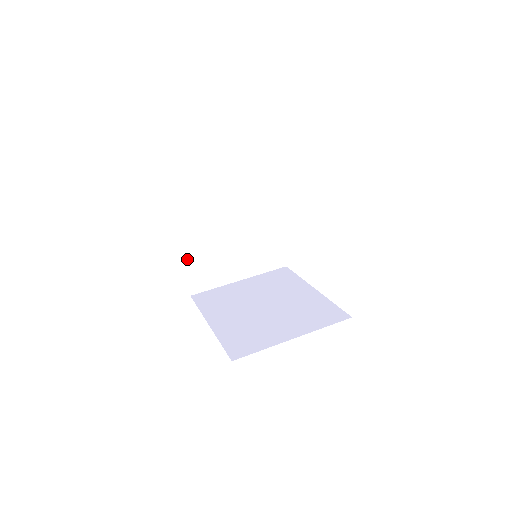
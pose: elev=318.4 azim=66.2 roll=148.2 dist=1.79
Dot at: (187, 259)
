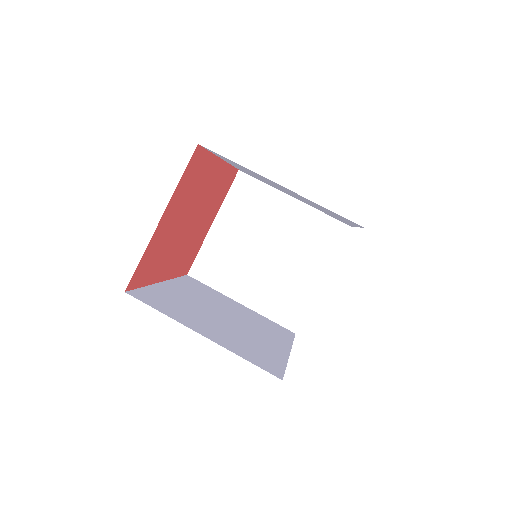
Dot at: (211, 237)
